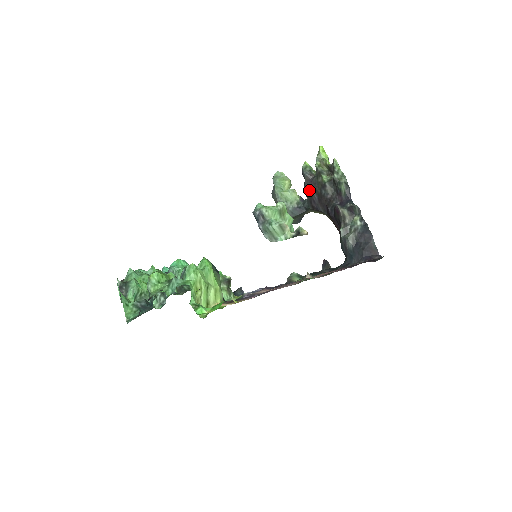
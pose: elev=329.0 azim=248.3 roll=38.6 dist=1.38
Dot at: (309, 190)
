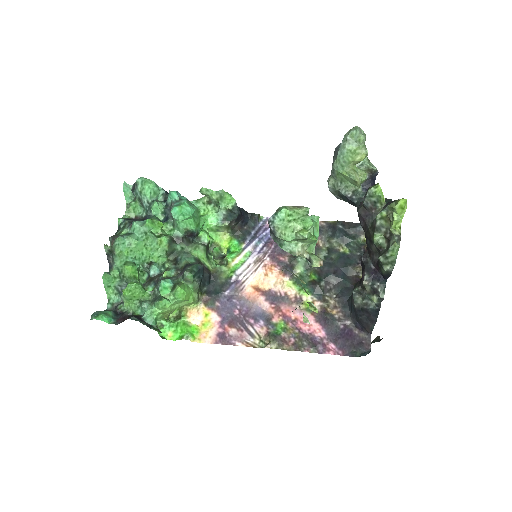
Dot at: (359, 219)
